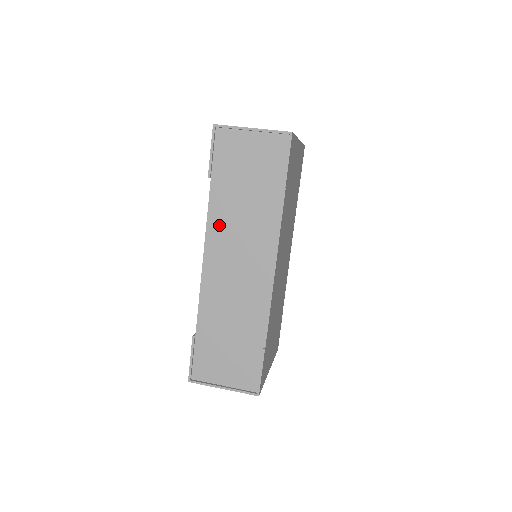
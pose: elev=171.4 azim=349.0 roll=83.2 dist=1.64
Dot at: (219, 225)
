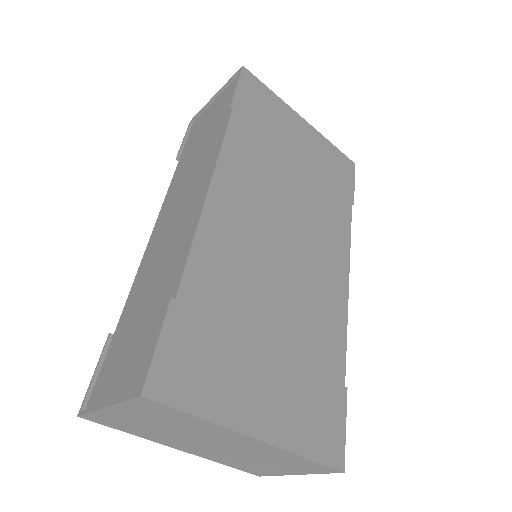
Dot at: (174, 190)
